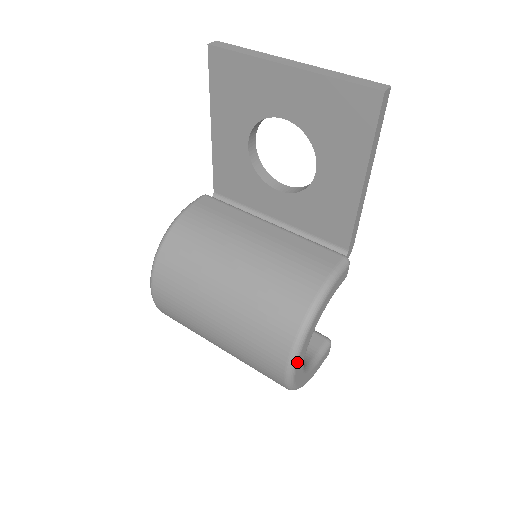
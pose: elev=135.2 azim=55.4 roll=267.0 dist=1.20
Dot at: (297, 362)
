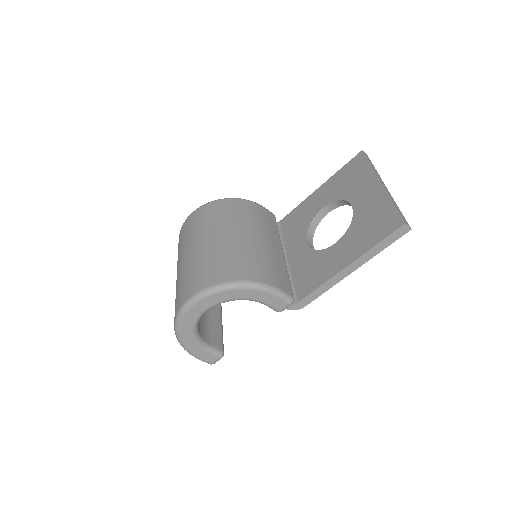
Dot at: (203, 299)
